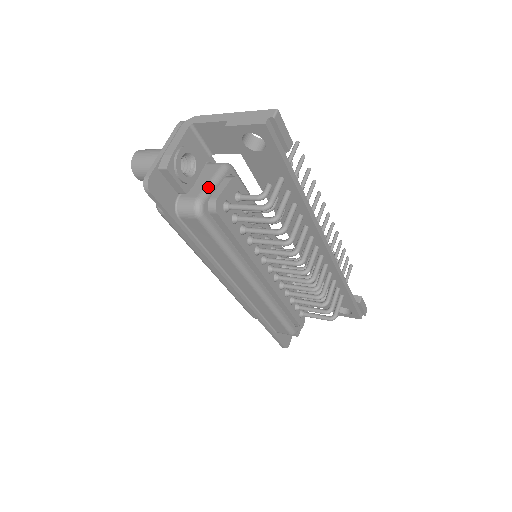
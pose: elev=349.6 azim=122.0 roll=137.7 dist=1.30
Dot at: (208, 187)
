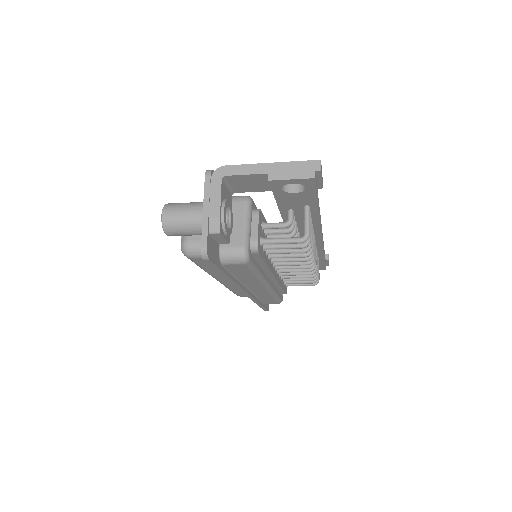
Dot at: (246, 231)
